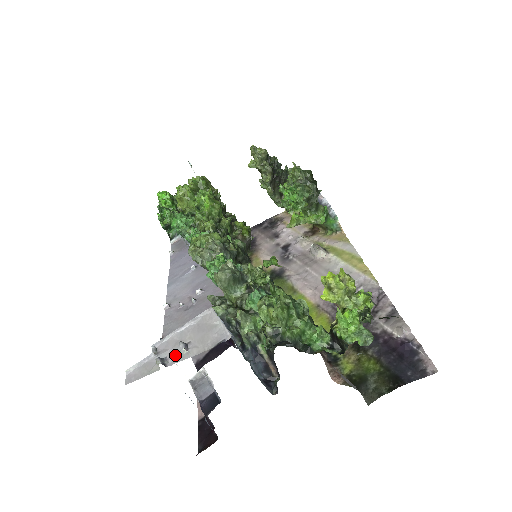
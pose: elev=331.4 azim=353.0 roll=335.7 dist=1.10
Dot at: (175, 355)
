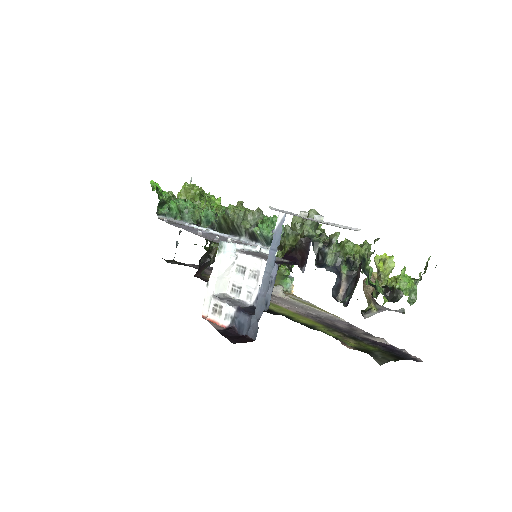
Dot at: (312, 220)
